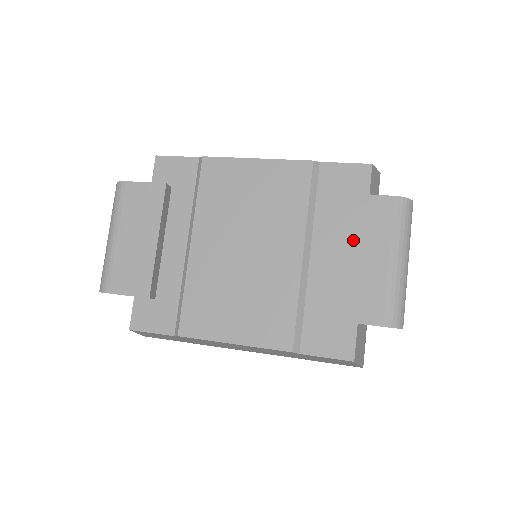
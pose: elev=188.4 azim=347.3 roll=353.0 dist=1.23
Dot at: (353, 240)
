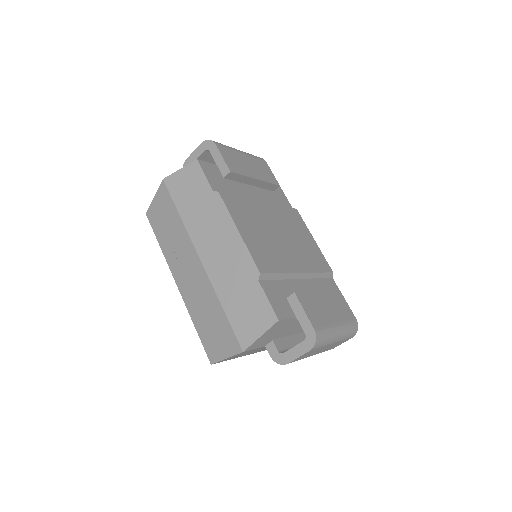
Dot at: (330, 299)
